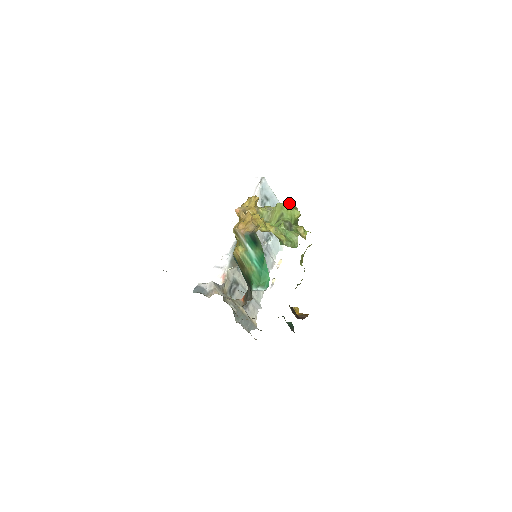
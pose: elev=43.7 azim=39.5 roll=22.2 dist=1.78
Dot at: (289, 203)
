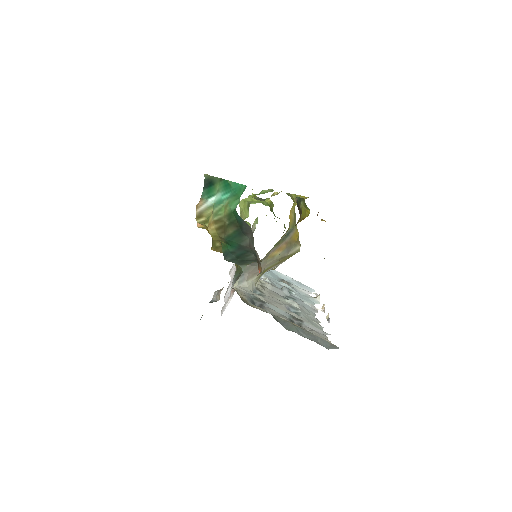
Dot at: (250, 197)
